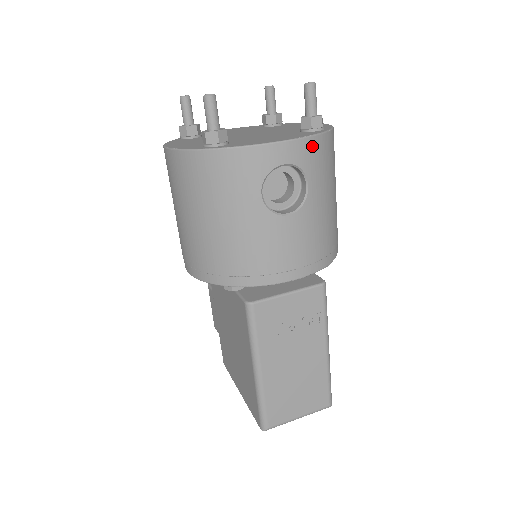
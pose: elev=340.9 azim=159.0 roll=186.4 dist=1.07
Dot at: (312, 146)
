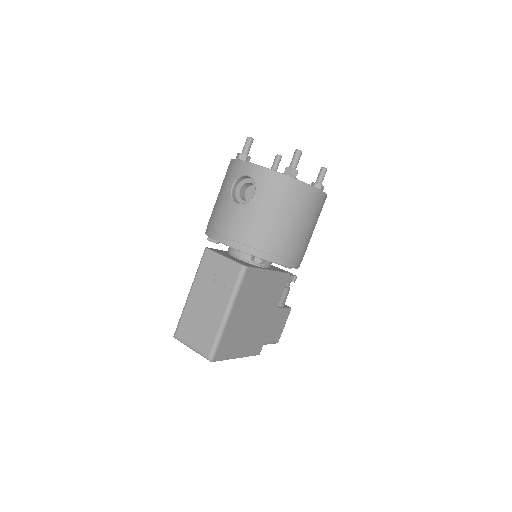
Dot at: (267, 175)
